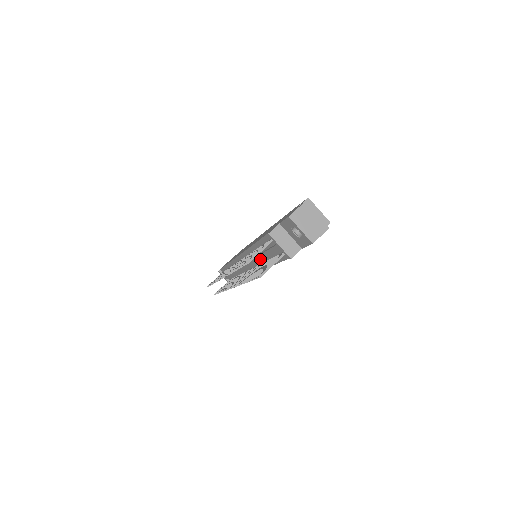
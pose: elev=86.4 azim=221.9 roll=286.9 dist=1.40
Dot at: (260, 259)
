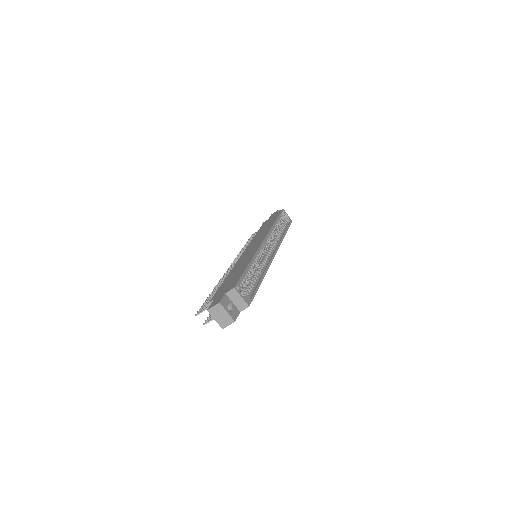
Dot at: occluded
